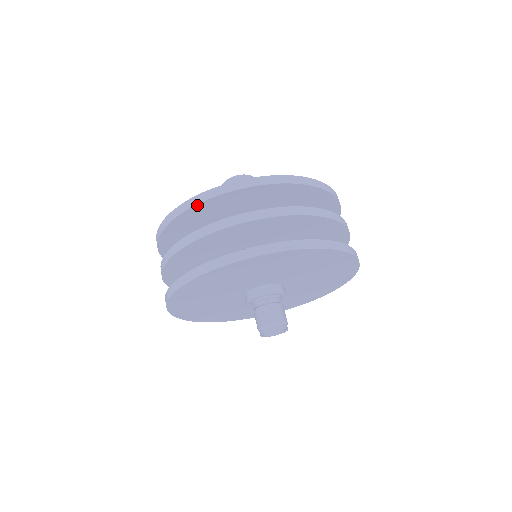
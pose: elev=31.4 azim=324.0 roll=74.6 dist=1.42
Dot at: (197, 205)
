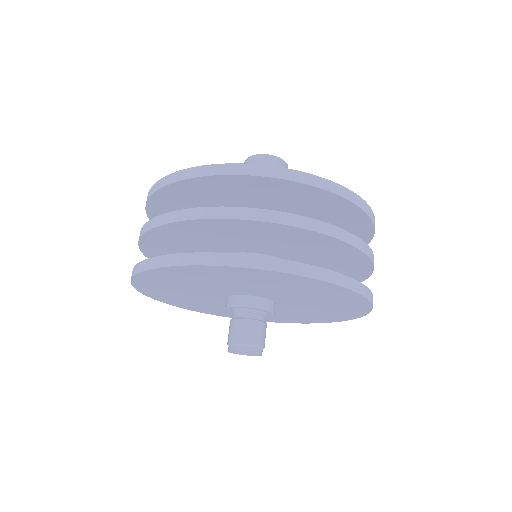
Dot at: (300, 183)
